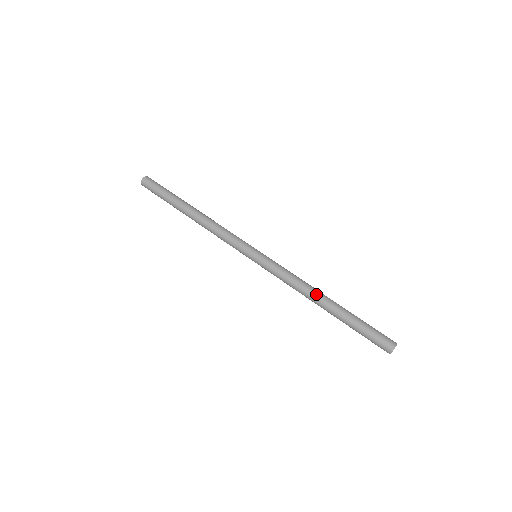
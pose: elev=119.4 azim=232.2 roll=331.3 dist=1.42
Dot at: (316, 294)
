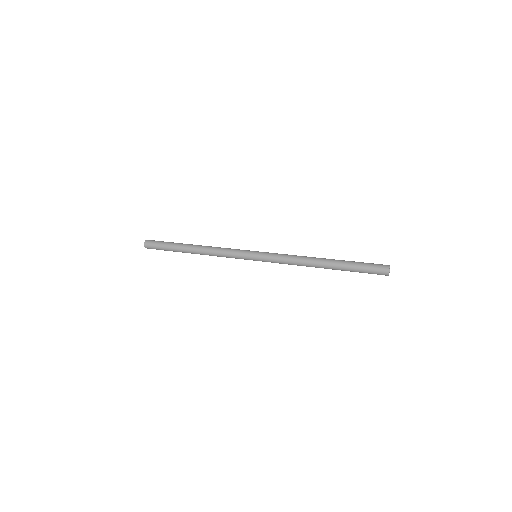
Dot at: (313, 260)
